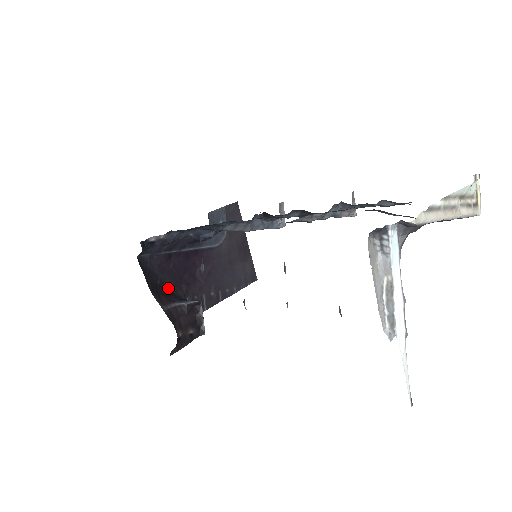
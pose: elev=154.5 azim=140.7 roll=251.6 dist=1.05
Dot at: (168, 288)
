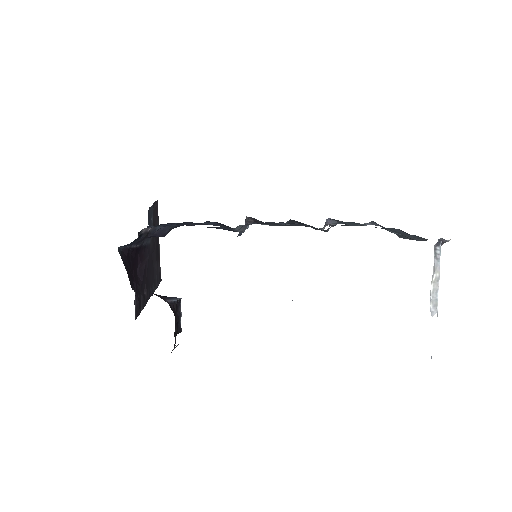
Dot at: occluded
